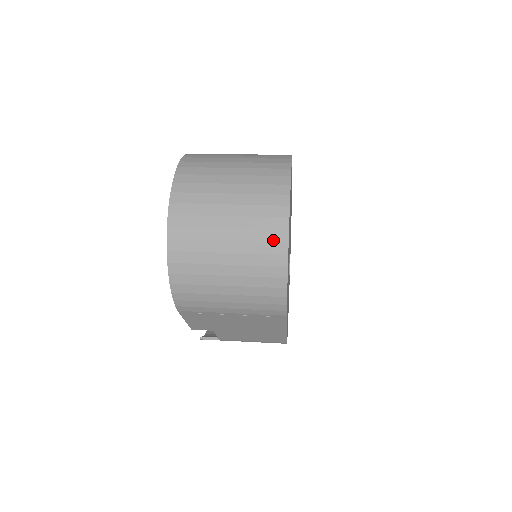
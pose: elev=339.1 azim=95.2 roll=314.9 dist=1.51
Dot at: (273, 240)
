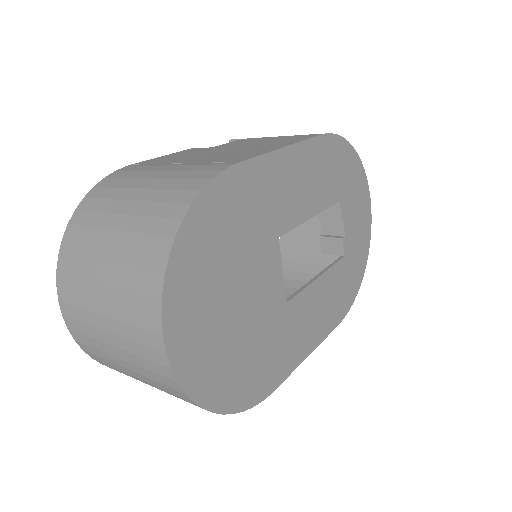
Dot at: (177, 394)
